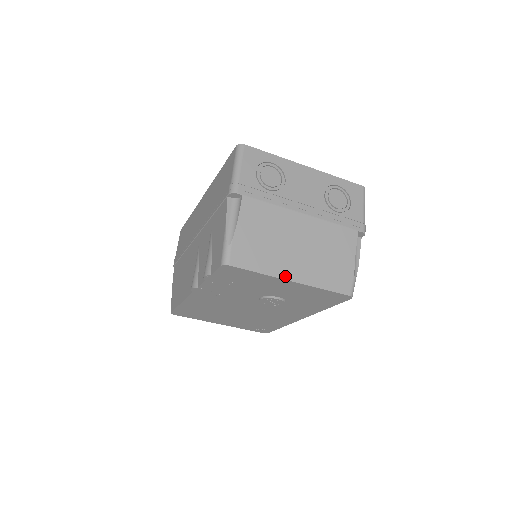
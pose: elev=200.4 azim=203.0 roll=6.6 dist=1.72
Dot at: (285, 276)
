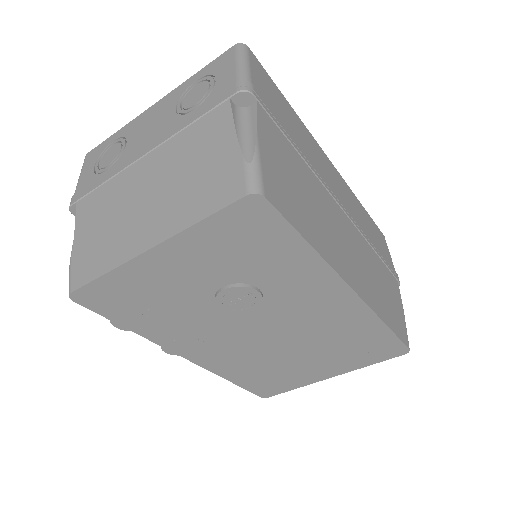
Dot at: (137, 251)
